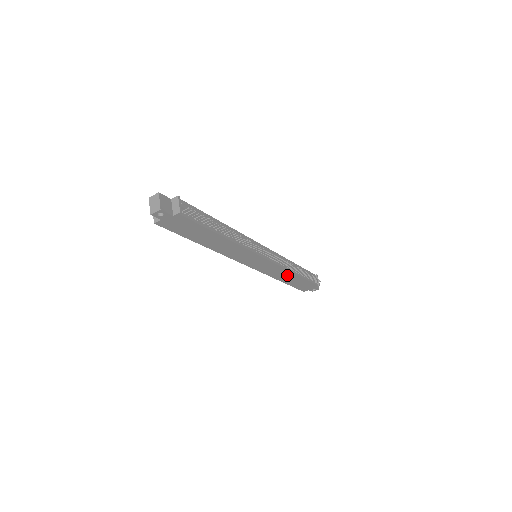
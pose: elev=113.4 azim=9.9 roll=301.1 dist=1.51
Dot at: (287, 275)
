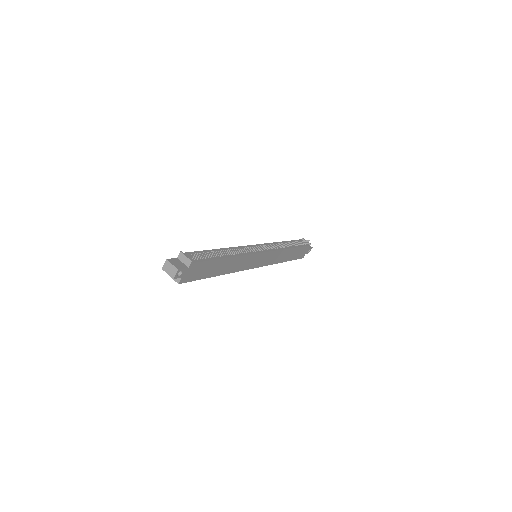
Dot at: (285, 254)
